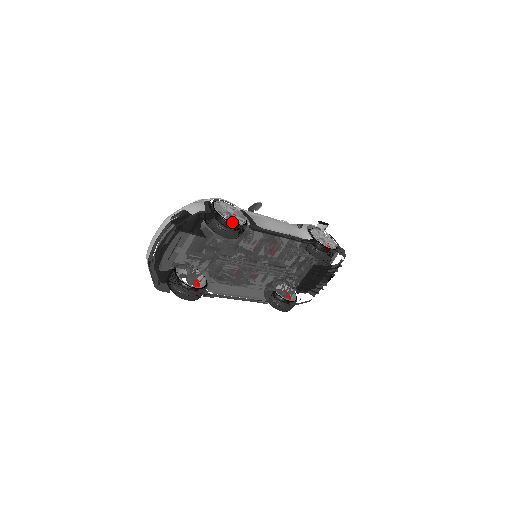
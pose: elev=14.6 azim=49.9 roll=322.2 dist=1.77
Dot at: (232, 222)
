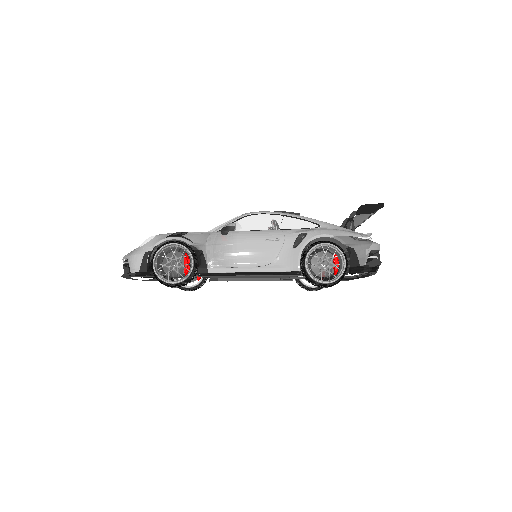
Dot at: (167, 283)
